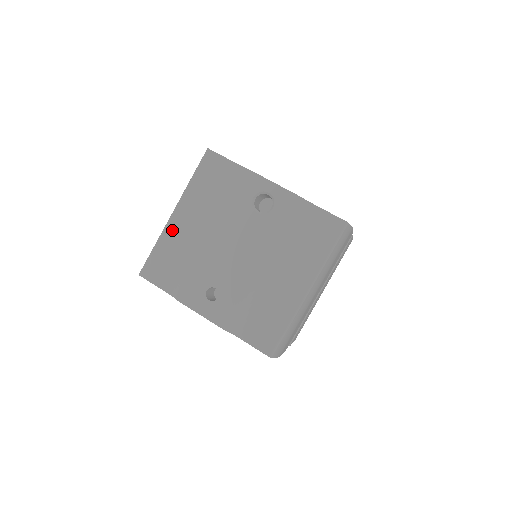
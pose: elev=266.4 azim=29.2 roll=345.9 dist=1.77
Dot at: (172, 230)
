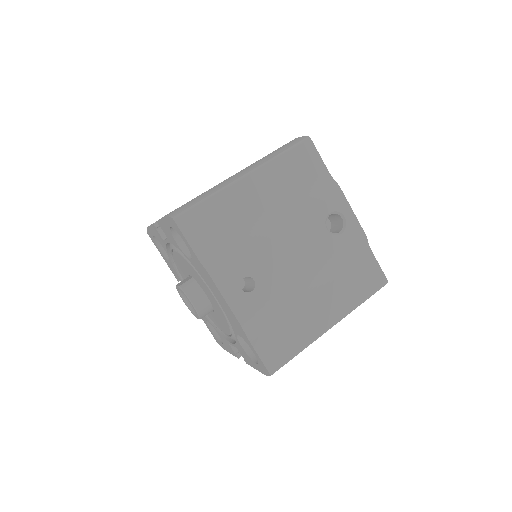
Dot at: (236, 193)
